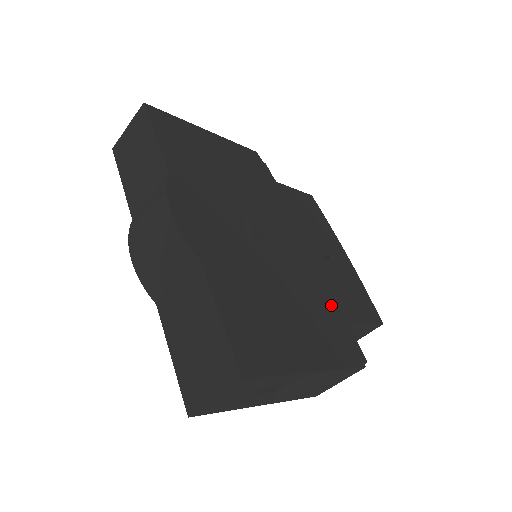
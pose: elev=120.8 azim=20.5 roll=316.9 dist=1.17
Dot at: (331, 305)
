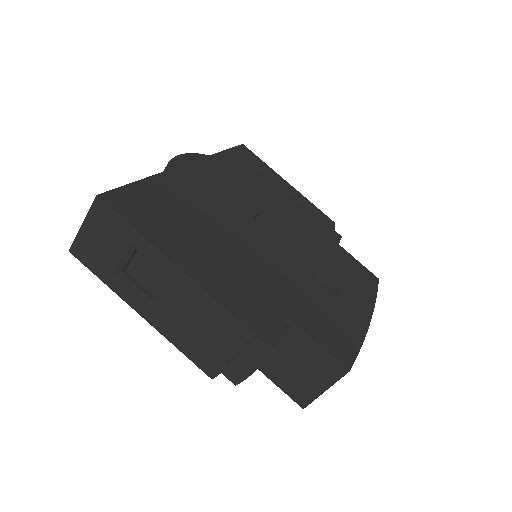
Dot at: (277, 292)
